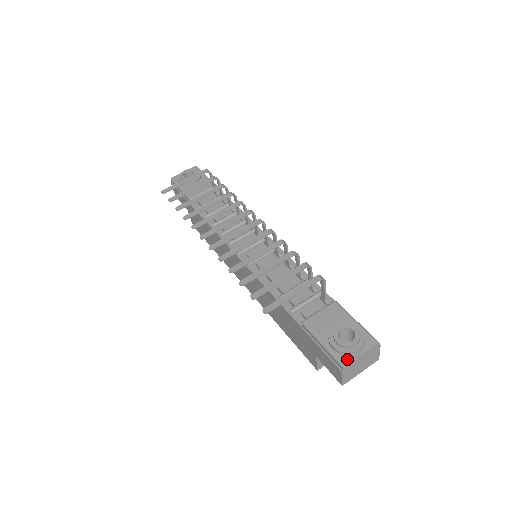
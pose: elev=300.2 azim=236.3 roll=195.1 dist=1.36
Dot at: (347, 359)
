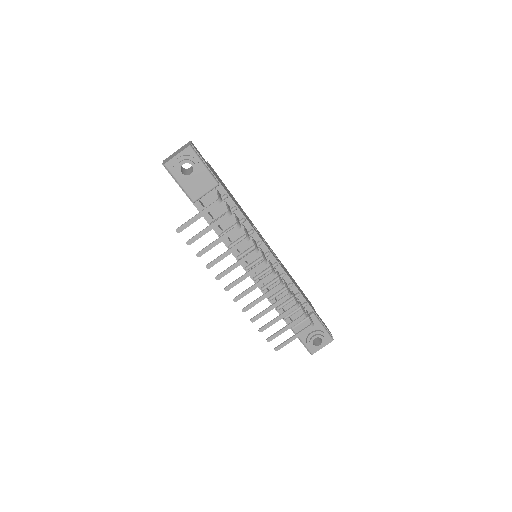
Dot at: (314, 351)
